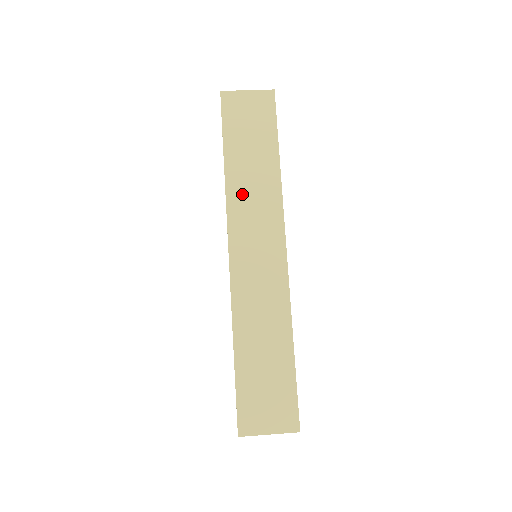
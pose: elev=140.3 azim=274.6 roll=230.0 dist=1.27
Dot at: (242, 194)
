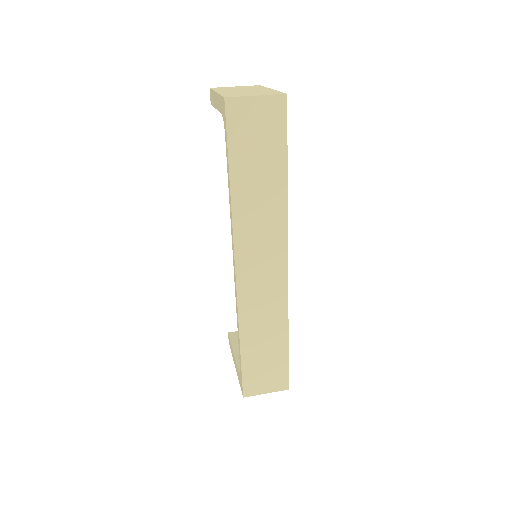
Dot at: (248, 217)
